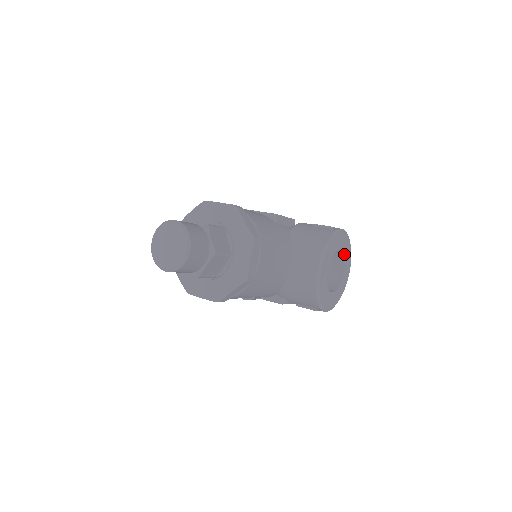
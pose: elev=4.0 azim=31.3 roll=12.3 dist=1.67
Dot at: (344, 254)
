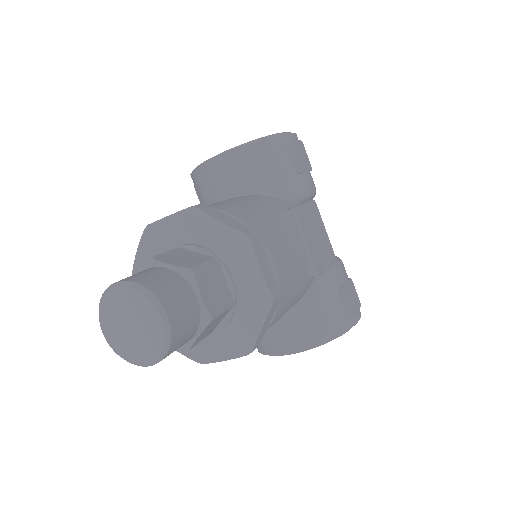
Dot at: occluded
